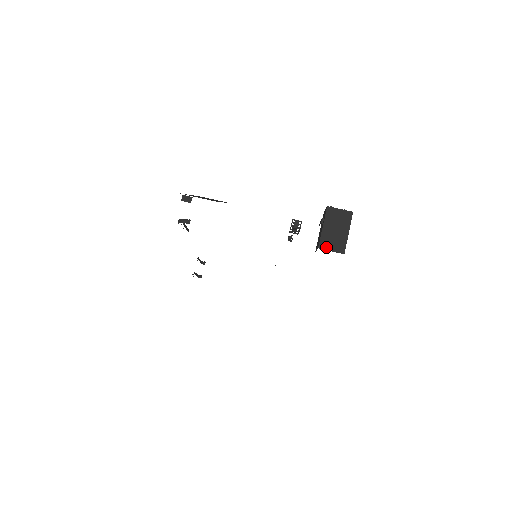
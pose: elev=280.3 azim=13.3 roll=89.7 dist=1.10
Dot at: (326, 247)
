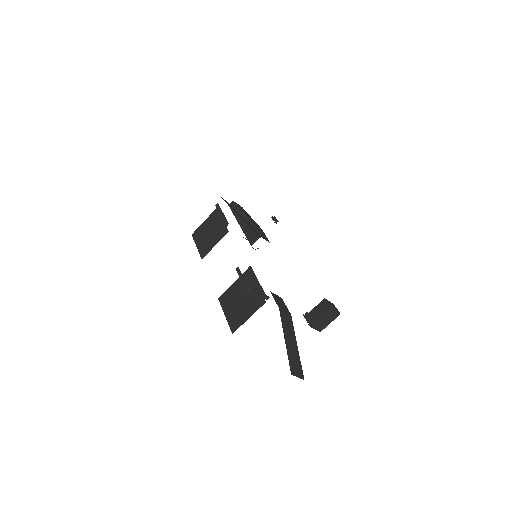
Dot at: (315, 327)
